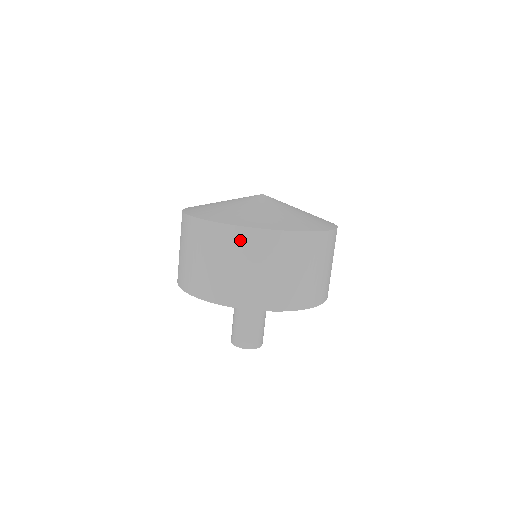
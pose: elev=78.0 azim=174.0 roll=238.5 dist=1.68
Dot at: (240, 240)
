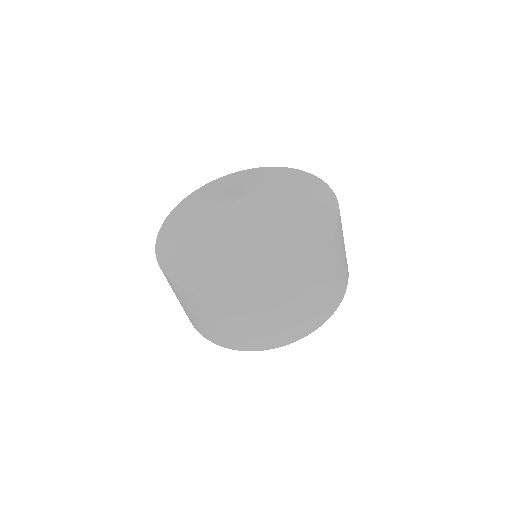
Dot at: (300, 284)
